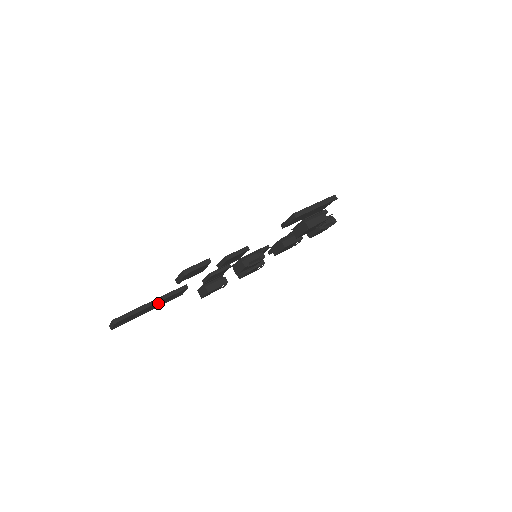
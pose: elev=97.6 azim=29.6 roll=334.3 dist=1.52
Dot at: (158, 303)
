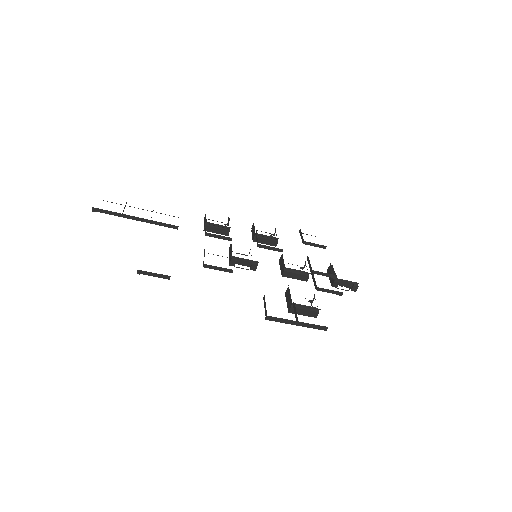
Dot at: occluded
